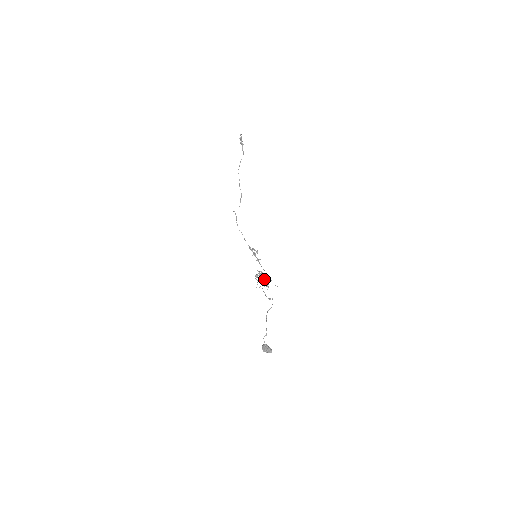
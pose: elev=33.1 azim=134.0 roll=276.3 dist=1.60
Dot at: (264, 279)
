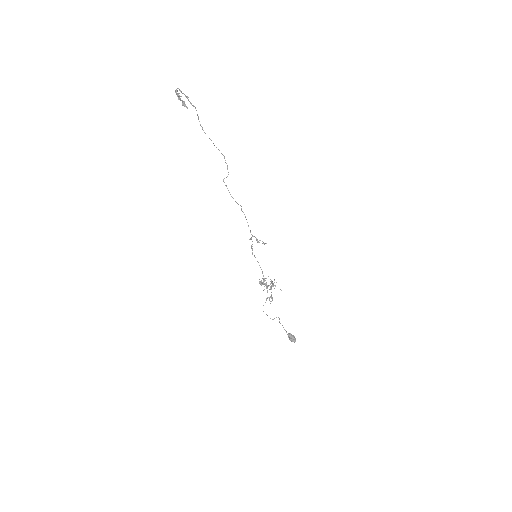
Dot at: occluded
